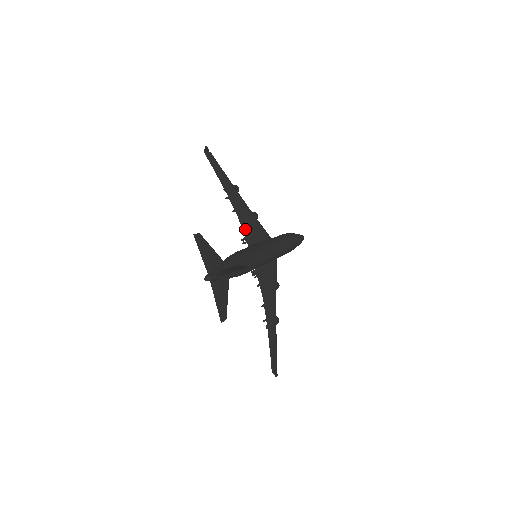
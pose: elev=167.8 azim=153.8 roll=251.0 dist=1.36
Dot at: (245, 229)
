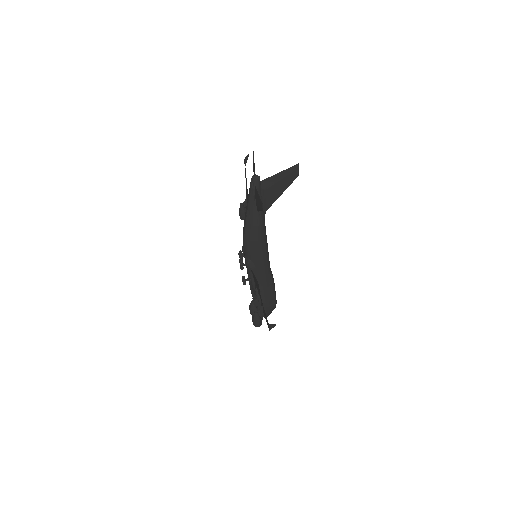
Dot at: occluded
